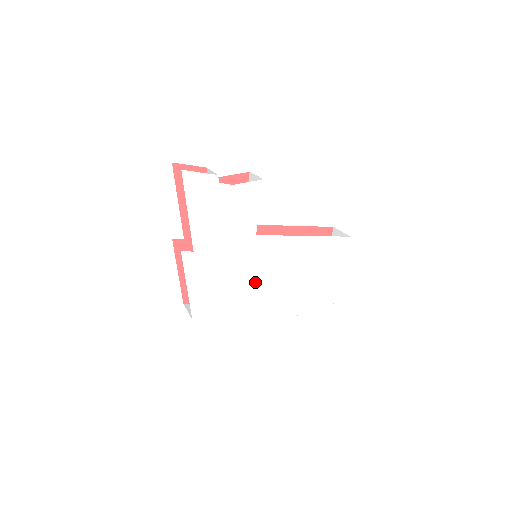
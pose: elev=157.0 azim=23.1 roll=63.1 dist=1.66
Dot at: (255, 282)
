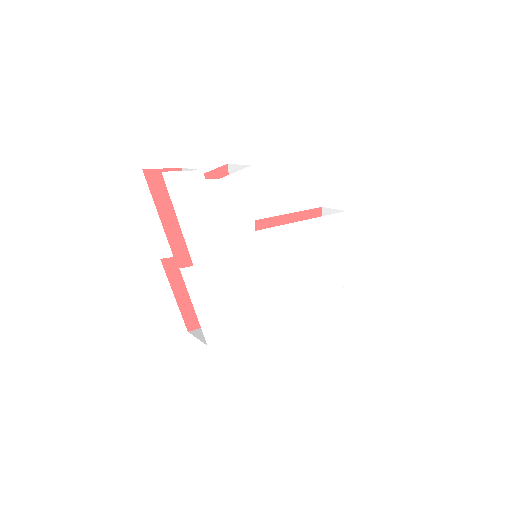
Dot at: (264, 284)
